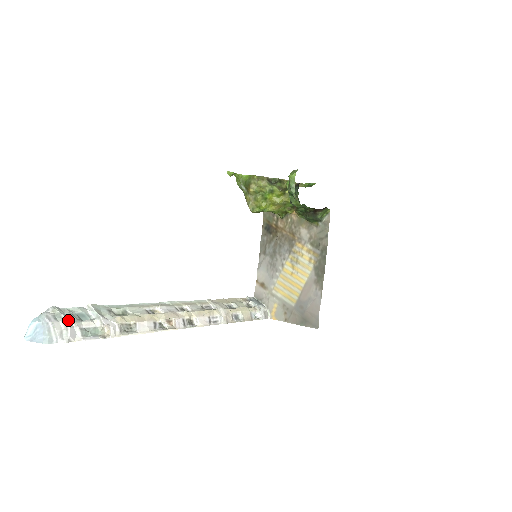
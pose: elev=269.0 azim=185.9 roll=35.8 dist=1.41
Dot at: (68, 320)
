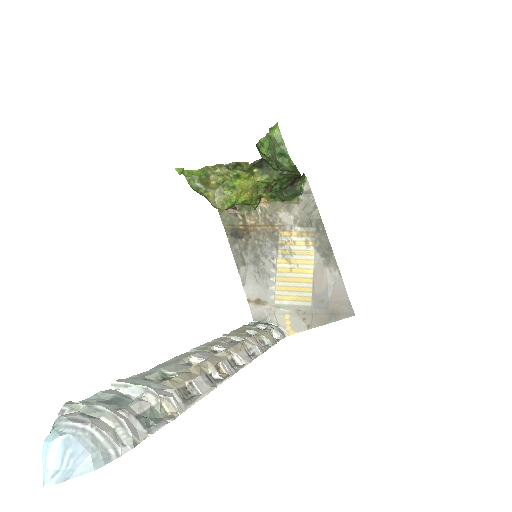
Dot at: (111, 410)
